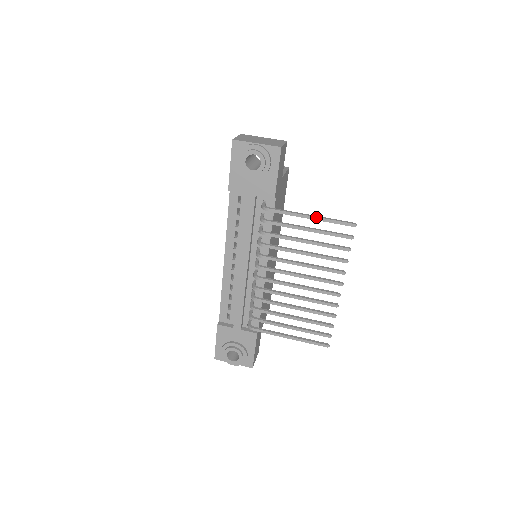
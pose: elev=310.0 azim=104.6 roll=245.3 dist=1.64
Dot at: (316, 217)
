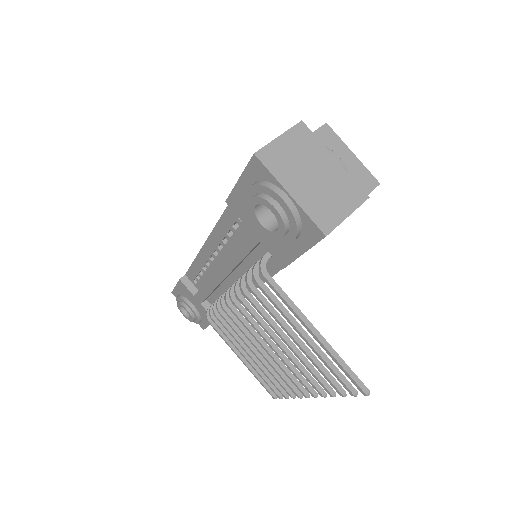
Dot at: (321, 342)
